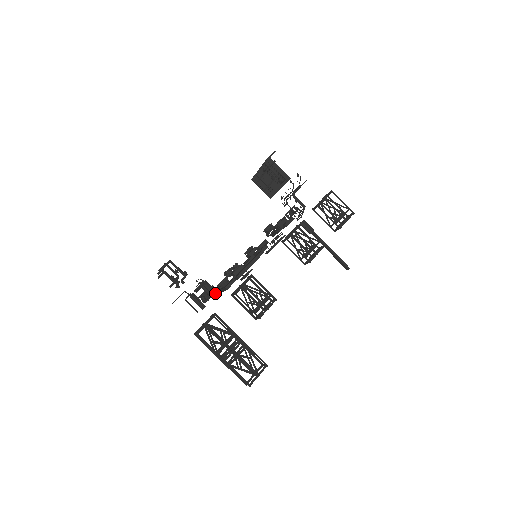
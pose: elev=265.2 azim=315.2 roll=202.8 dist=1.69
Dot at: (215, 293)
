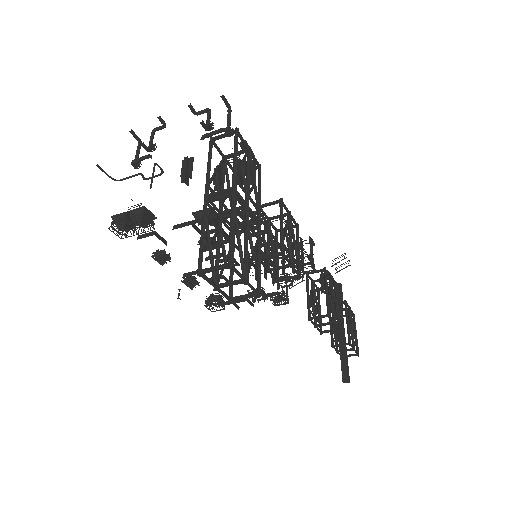
Dot at: (250, 176)
